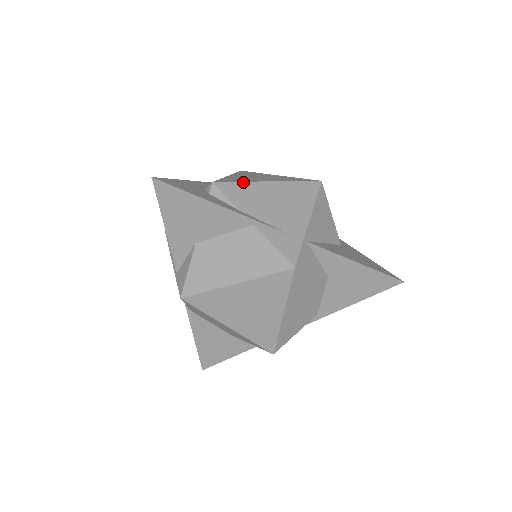
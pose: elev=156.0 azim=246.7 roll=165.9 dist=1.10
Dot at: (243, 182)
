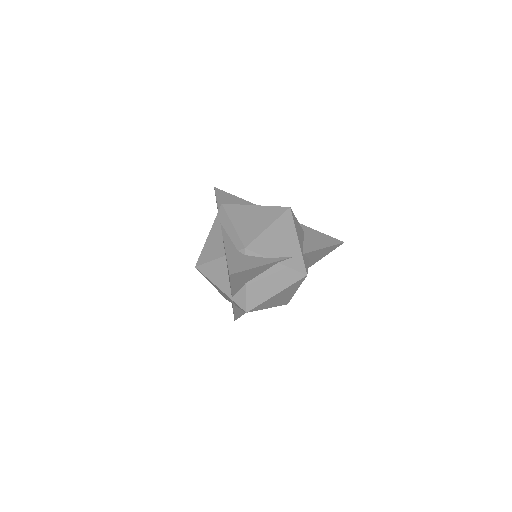
Dot at: (258, 237)
